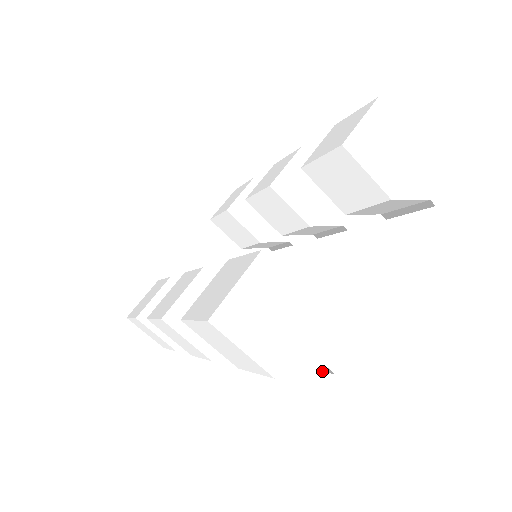
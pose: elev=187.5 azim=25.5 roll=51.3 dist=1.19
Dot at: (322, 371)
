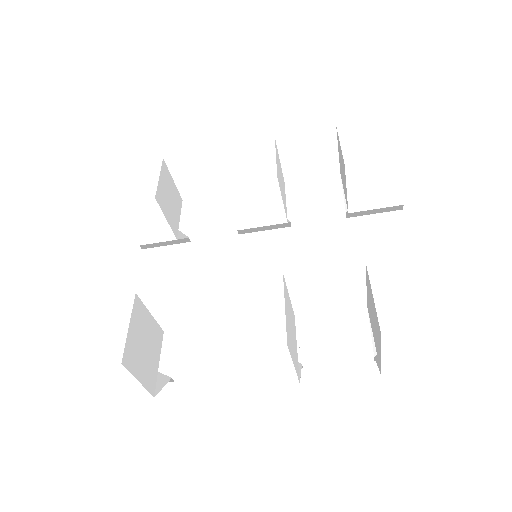
Dot at: occluded
